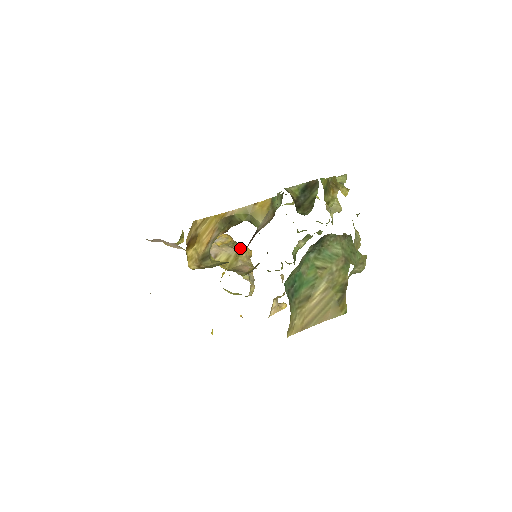
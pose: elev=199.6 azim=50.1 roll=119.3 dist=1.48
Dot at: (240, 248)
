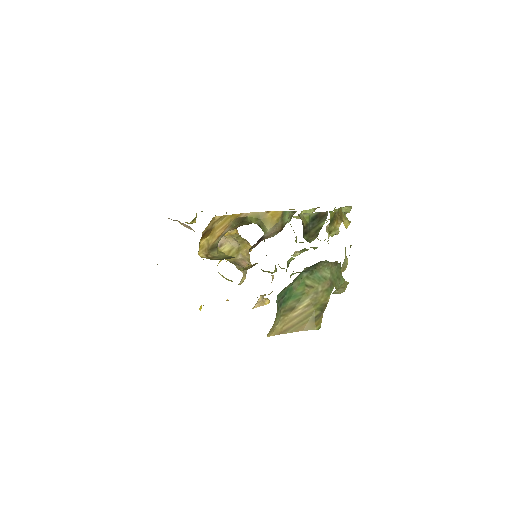
Dot at: (243, 243)
